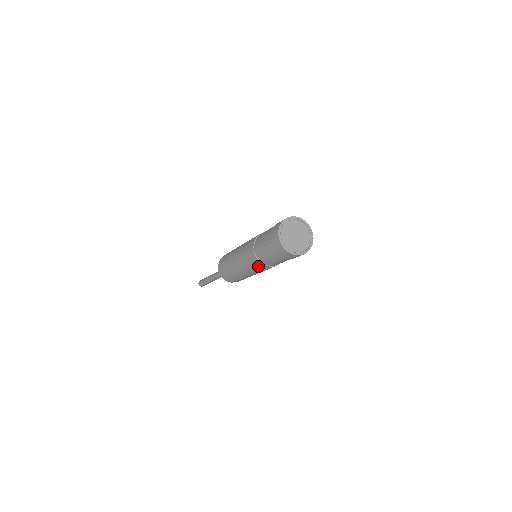
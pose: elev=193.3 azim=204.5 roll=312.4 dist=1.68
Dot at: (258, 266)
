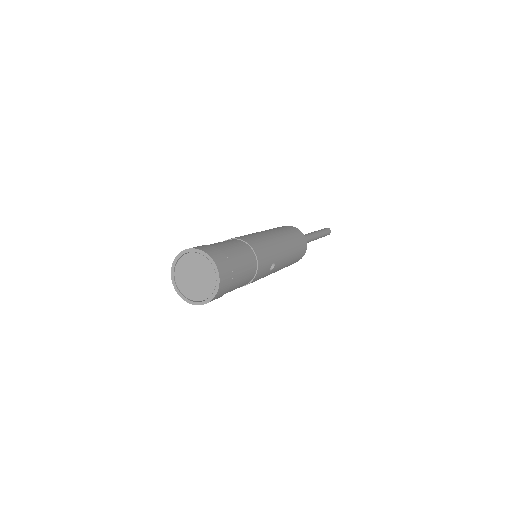
Dot at: occluded
